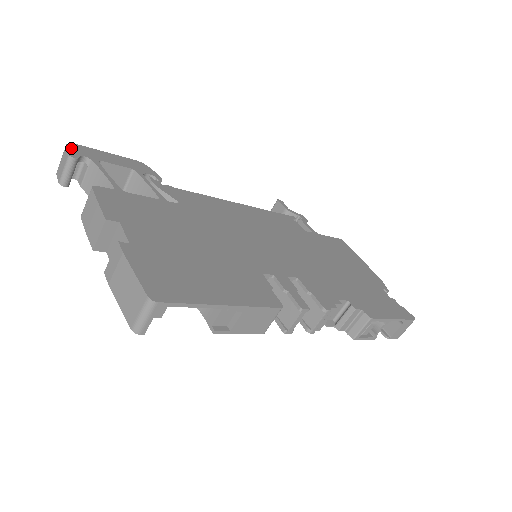
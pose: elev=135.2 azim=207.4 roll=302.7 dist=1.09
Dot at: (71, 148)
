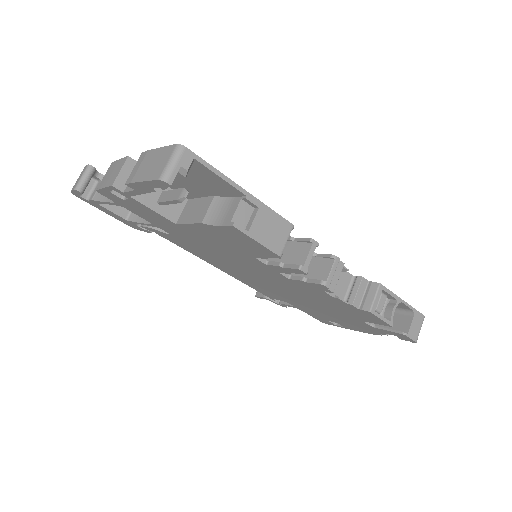
Dot at: occluded
